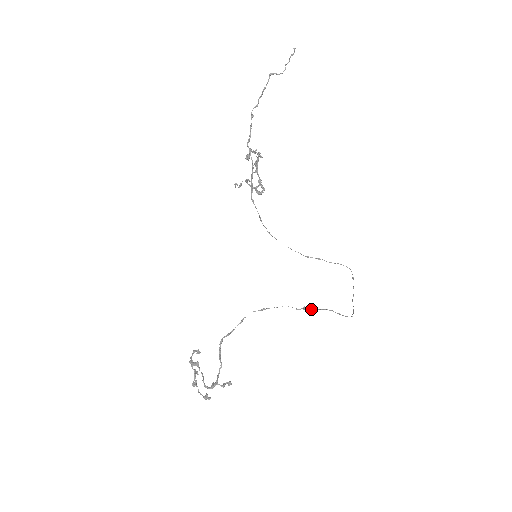
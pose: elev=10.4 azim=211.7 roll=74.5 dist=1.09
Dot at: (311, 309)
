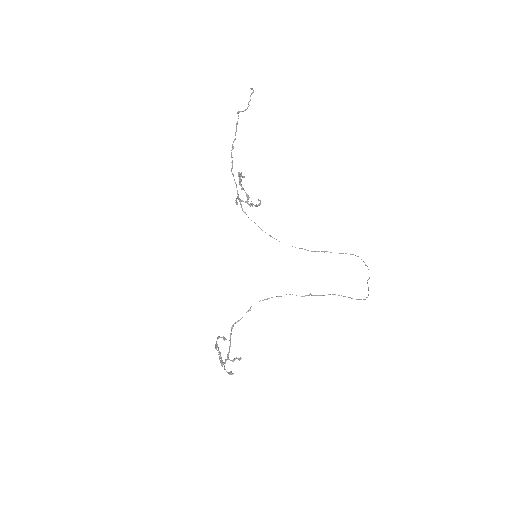
Dot at: (317, 295)
